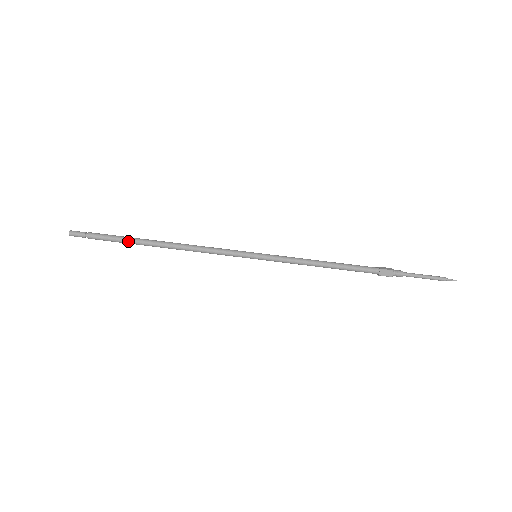
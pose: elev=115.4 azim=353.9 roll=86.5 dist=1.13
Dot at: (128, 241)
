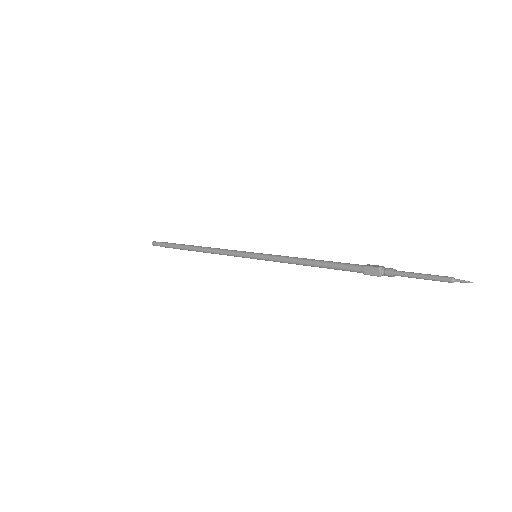
Dot at: (178, 247)
